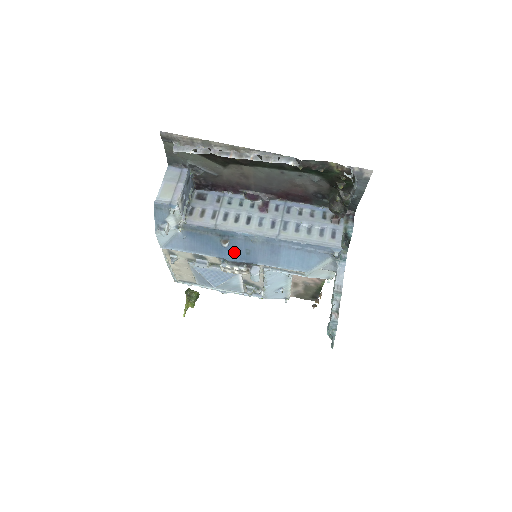
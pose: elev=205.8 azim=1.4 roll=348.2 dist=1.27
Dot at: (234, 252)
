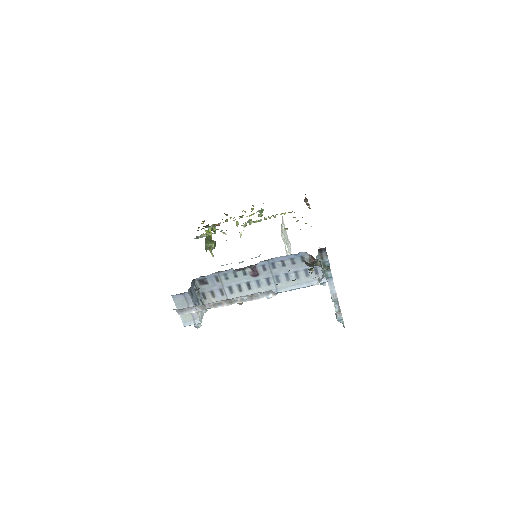
Dot at: occluded
